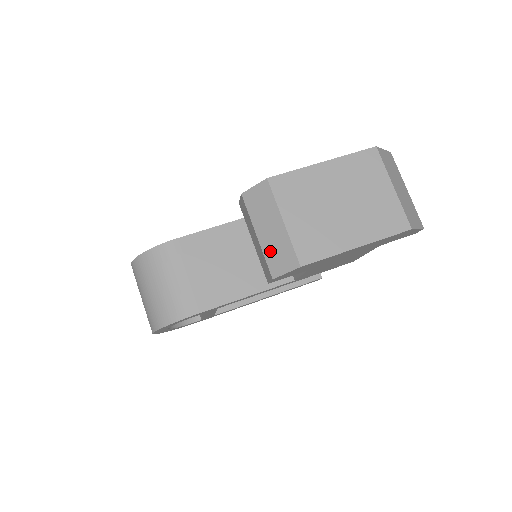
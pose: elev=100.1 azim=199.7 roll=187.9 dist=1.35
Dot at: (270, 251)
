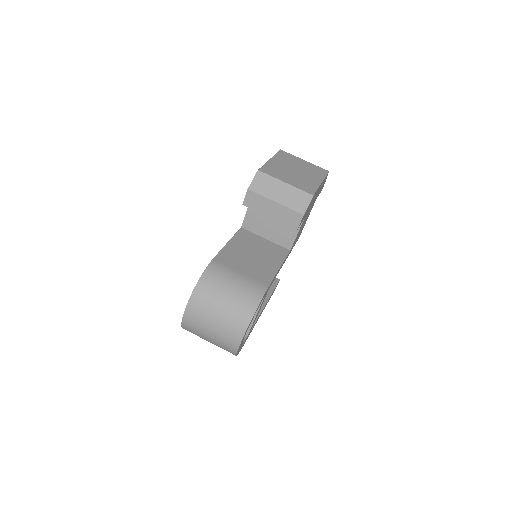
Dot at: (290, 202)
